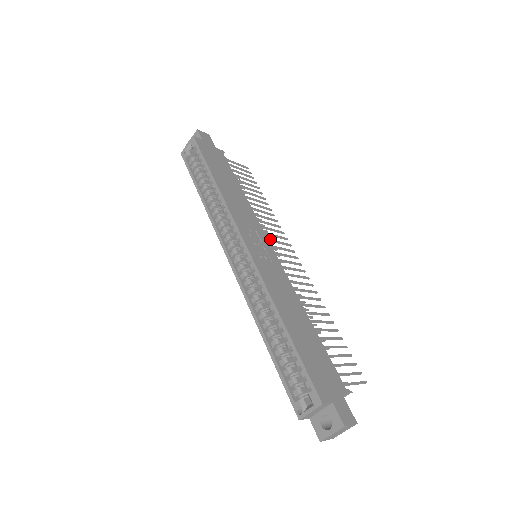
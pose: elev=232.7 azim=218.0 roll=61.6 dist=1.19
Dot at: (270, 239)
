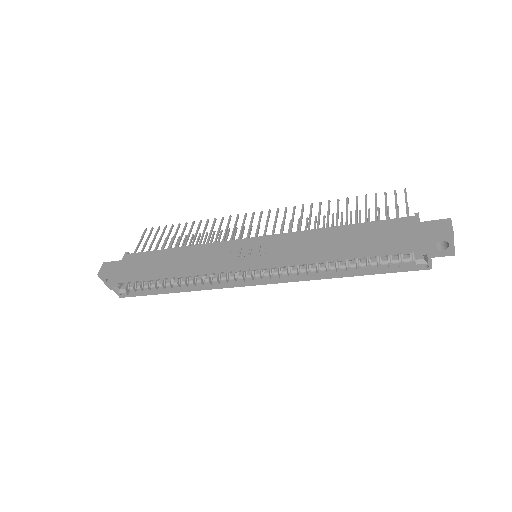
Dot at: (239, 236)
